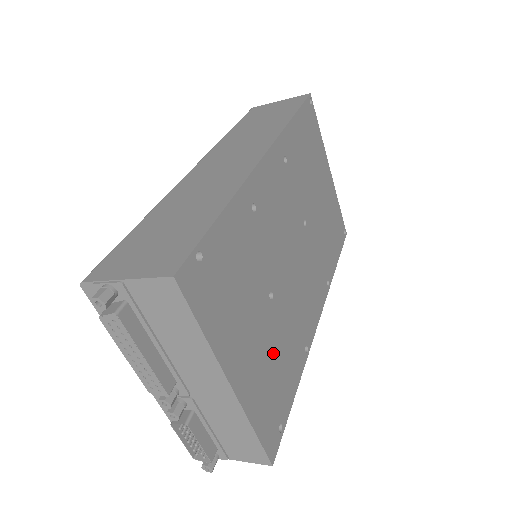
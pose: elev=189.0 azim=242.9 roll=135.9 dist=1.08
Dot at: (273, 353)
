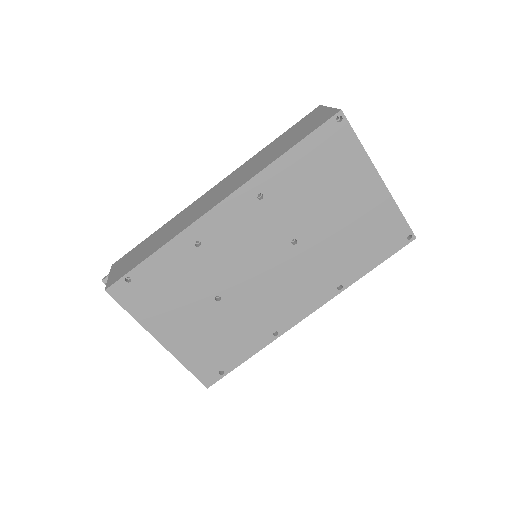
Dot at: (217, 331)
